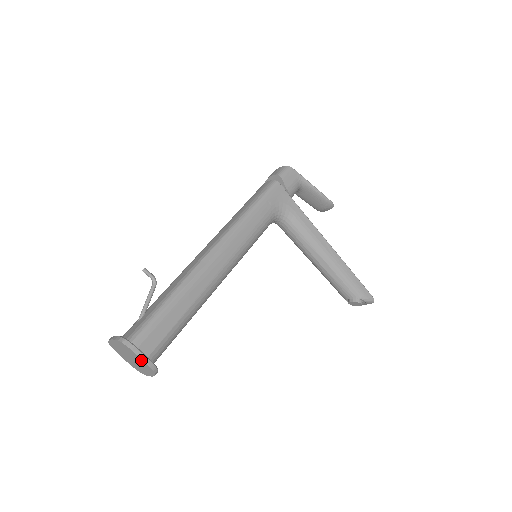
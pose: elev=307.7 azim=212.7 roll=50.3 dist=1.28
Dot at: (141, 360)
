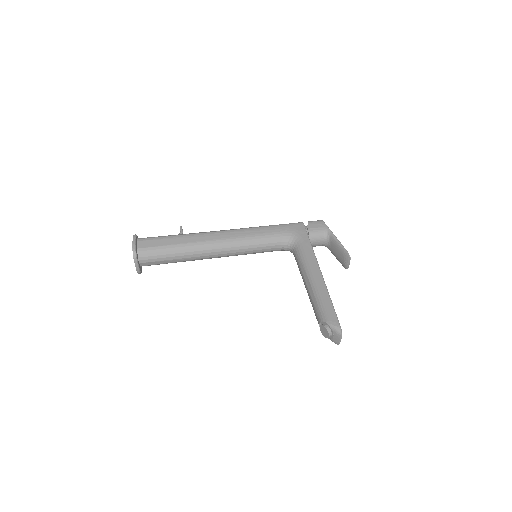
Dot at: (133, 245)
